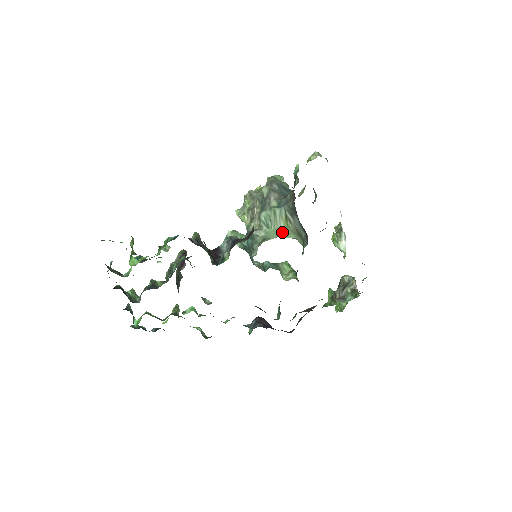
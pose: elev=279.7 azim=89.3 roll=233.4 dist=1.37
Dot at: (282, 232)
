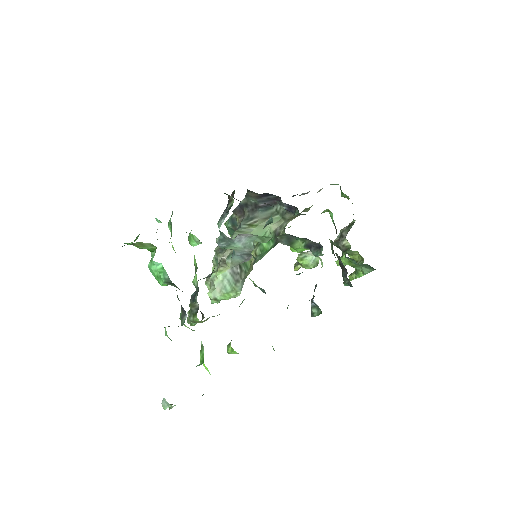
Dot at: (257, 234)
